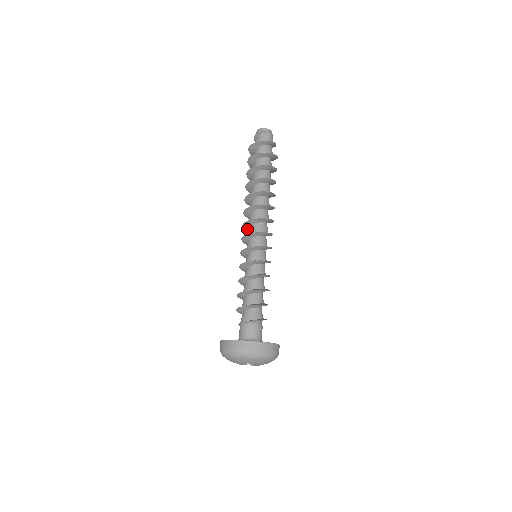
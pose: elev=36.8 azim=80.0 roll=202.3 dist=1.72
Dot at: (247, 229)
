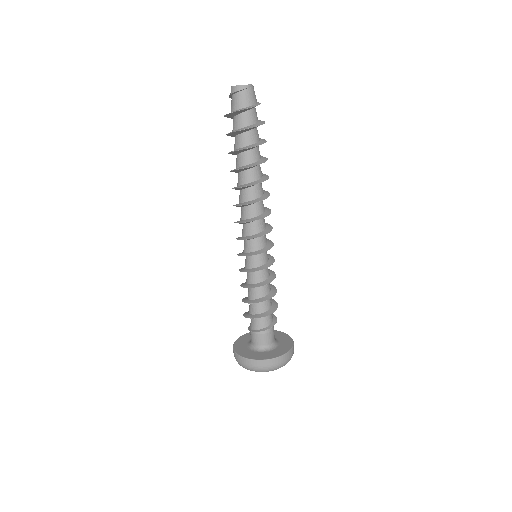
Dot at: occluded
